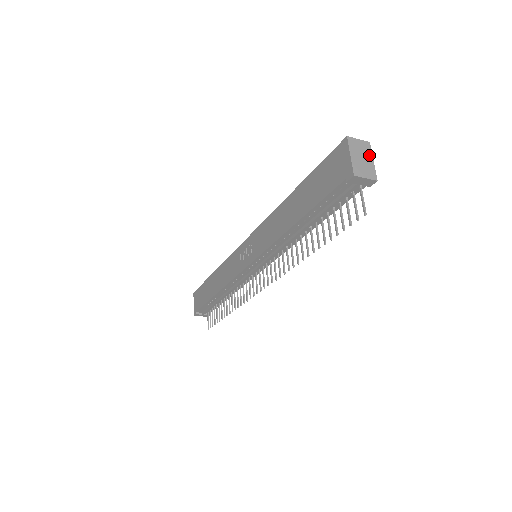
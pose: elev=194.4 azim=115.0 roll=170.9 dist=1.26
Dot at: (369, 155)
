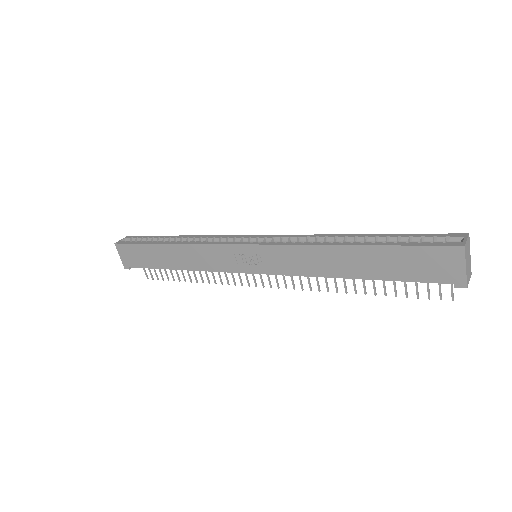
Dot at: (469, 251)
